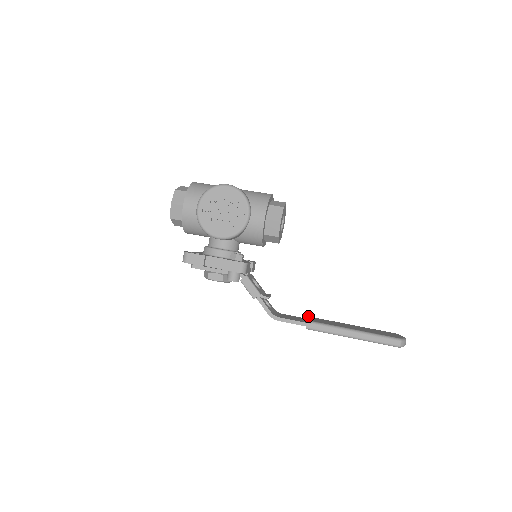
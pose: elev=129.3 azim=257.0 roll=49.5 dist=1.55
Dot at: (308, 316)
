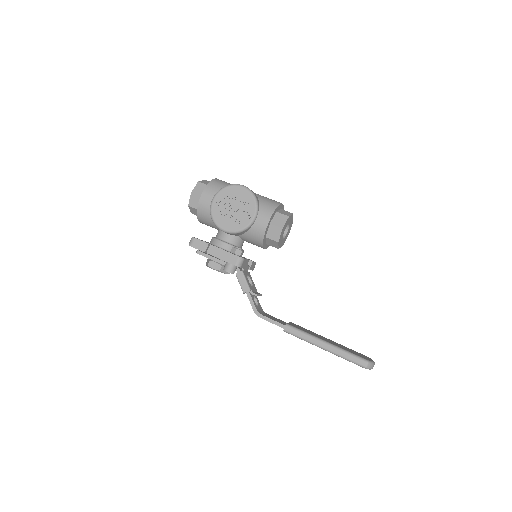
Dot at: (291, 322)
